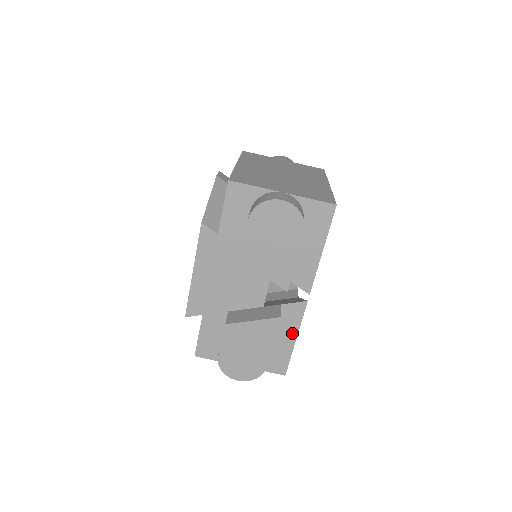
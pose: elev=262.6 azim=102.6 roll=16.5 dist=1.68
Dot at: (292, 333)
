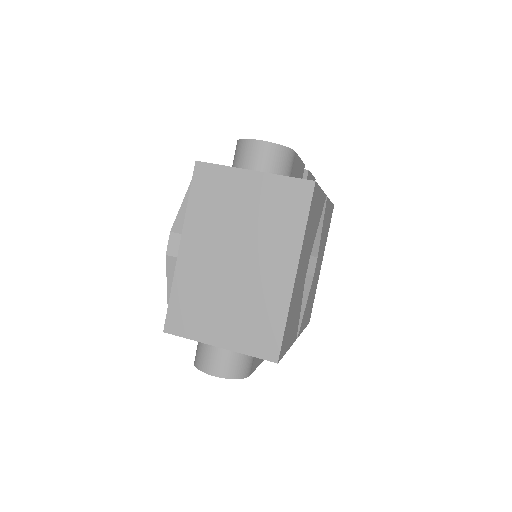
Dot at: occluded
